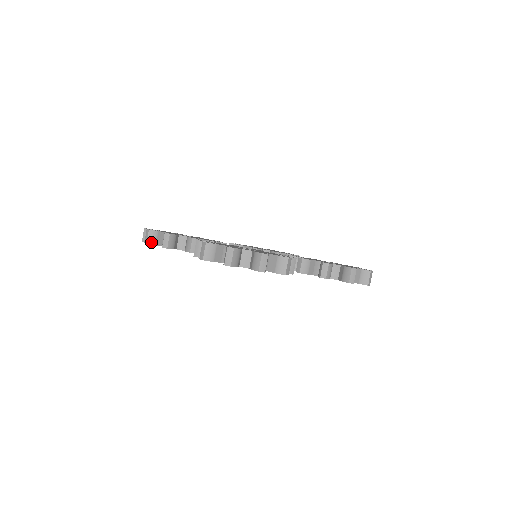
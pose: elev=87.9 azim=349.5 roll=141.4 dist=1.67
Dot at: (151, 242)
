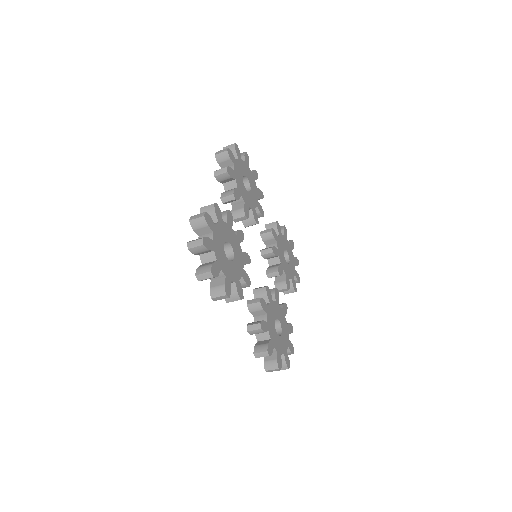
Dot at: (218, 158)
